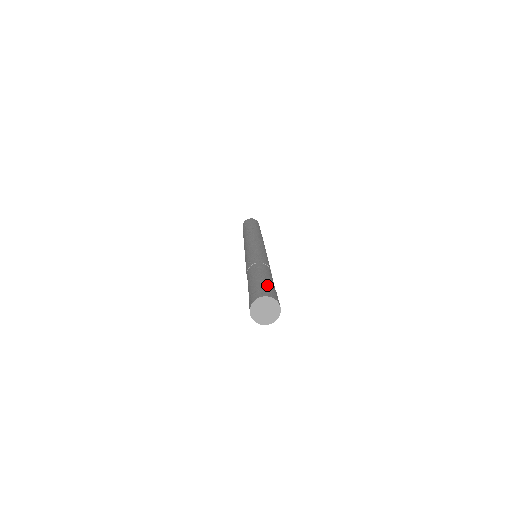
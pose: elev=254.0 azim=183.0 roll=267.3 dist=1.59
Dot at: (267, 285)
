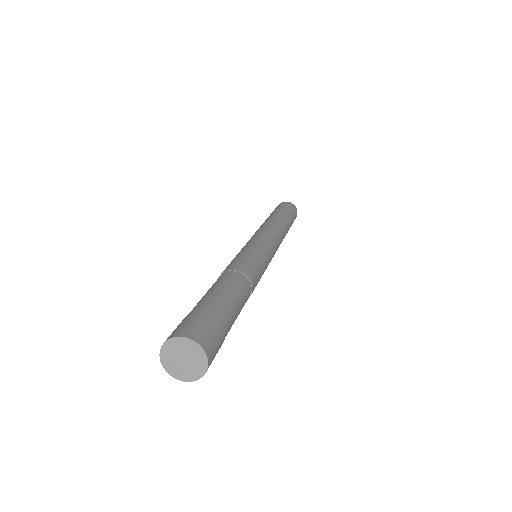
Dot at: (221, 326)
